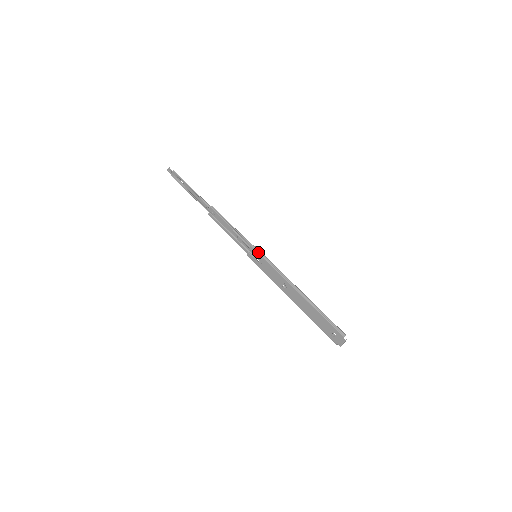
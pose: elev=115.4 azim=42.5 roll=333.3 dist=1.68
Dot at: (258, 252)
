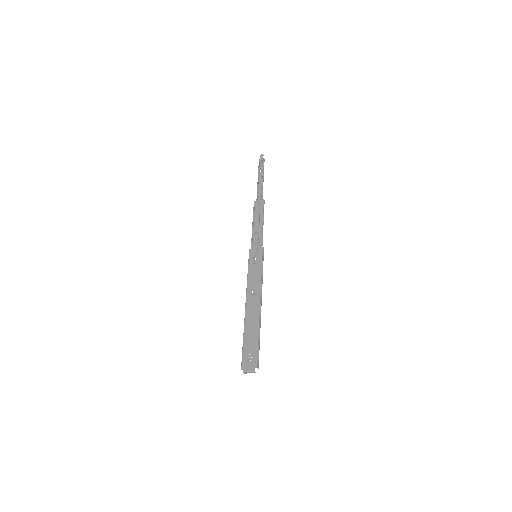
Dot at: (262, 255)
